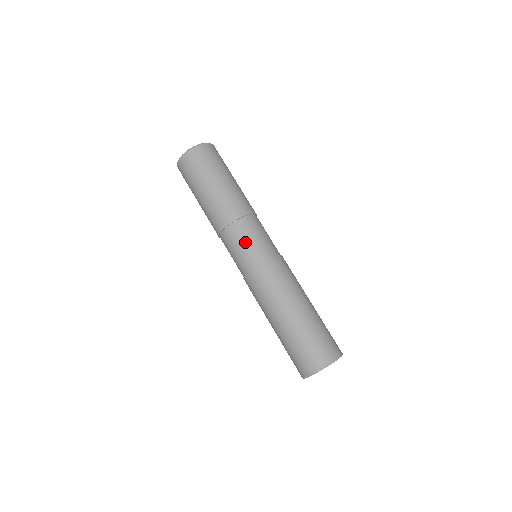
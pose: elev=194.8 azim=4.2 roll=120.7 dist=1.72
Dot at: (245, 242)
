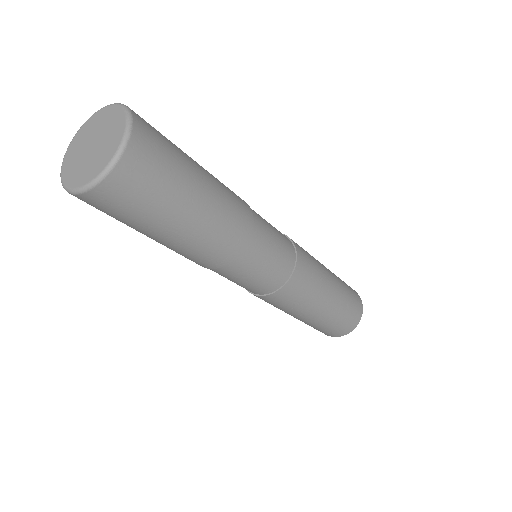
Dot at: (273, 248)
